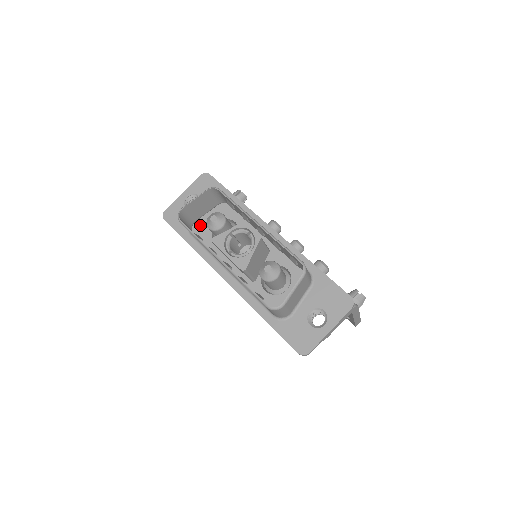
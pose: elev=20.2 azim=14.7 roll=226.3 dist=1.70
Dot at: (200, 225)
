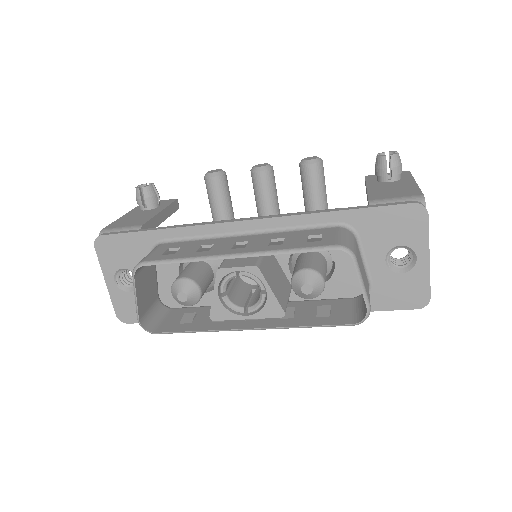
Dot at: (167, 293)
